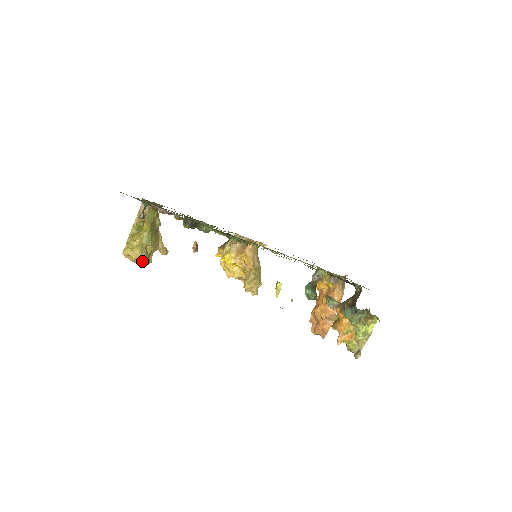
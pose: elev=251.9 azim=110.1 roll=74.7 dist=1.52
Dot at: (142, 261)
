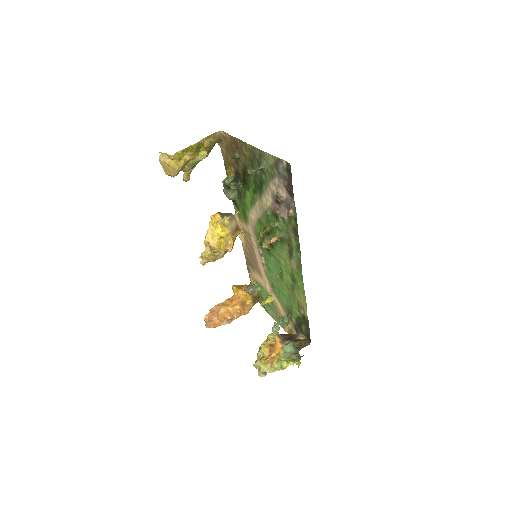
Dot at: (172, 172)
